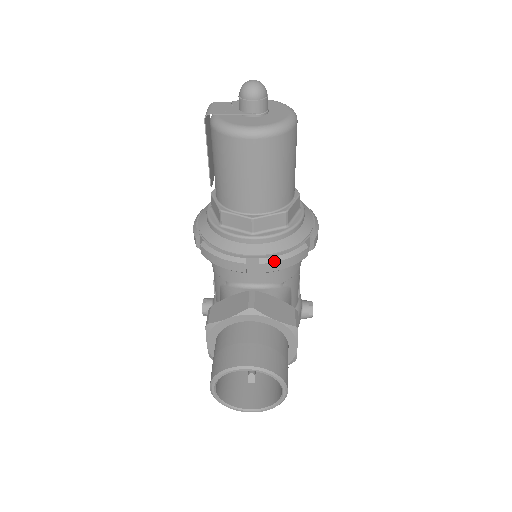
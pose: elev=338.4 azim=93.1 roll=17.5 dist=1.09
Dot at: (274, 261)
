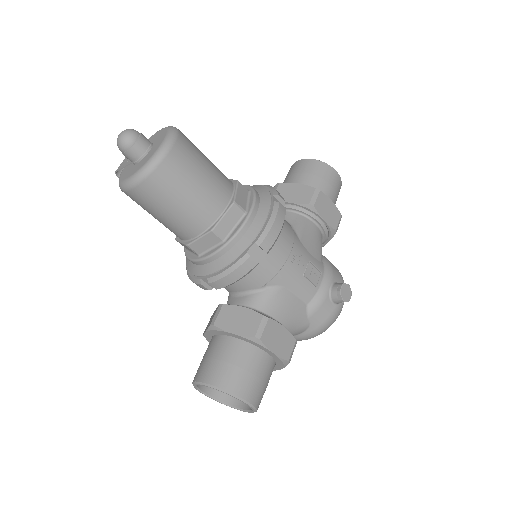
Dot at: (218, 279)
